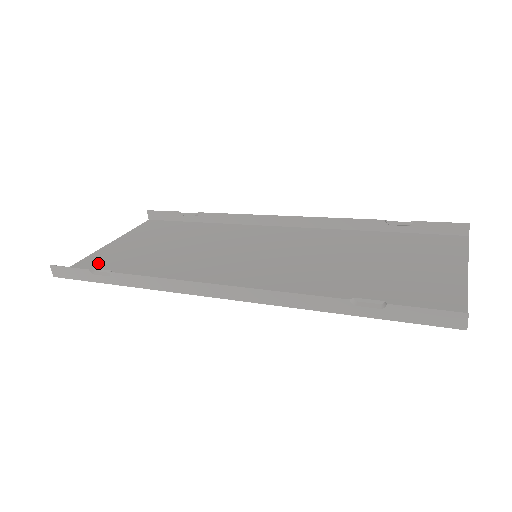
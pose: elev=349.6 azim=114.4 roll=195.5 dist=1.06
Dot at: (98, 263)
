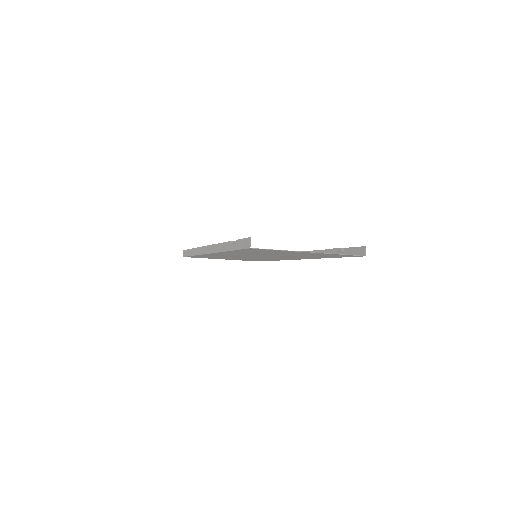
Dot at: occluded
